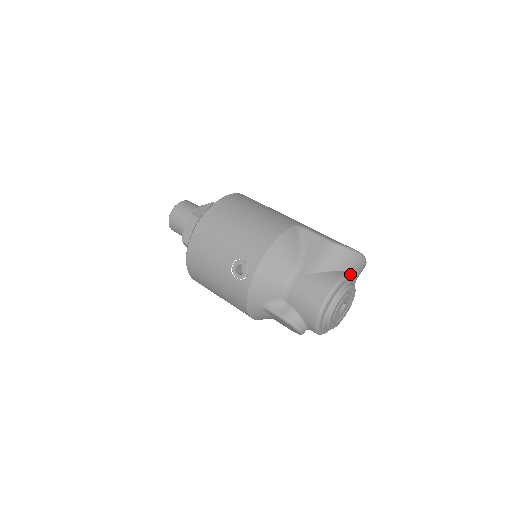
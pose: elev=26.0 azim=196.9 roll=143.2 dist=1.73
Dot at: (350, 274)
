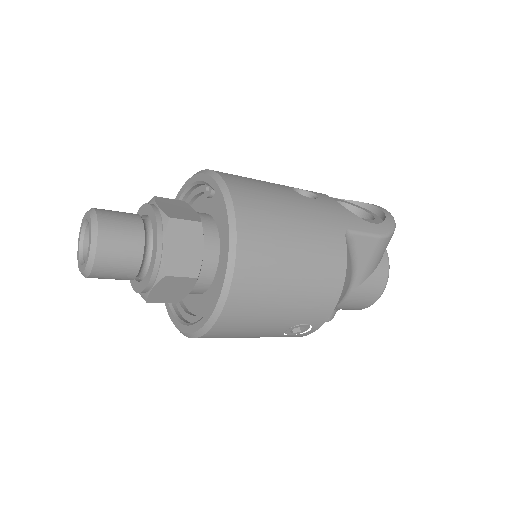
Dot at: occluded
